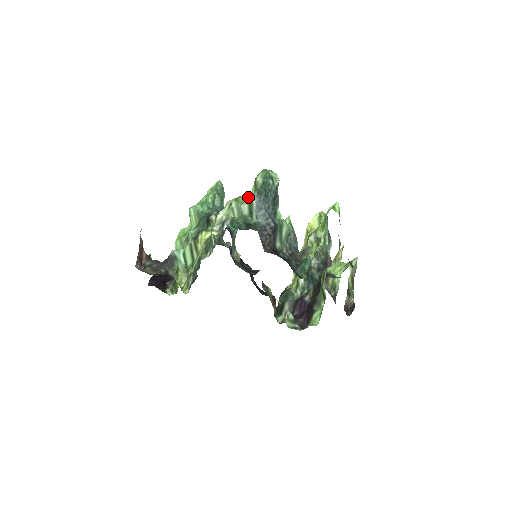
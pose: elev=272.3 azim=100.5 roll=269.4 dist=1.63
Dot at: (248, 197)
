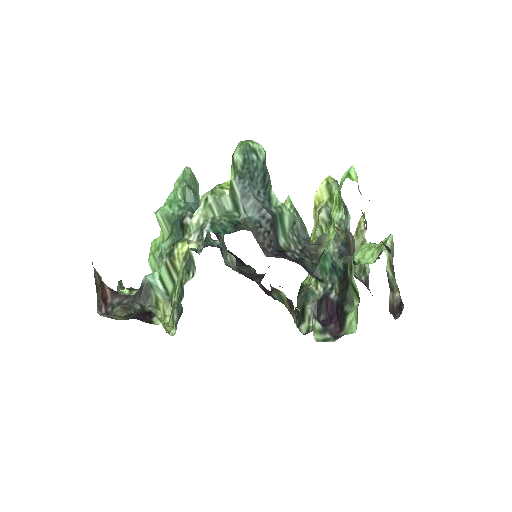
Dot at: (228, 184)
